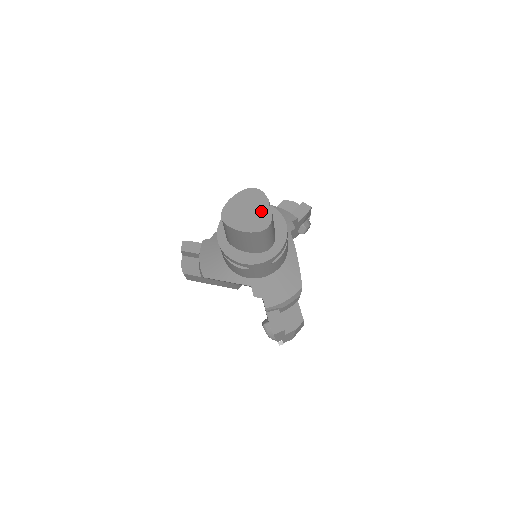
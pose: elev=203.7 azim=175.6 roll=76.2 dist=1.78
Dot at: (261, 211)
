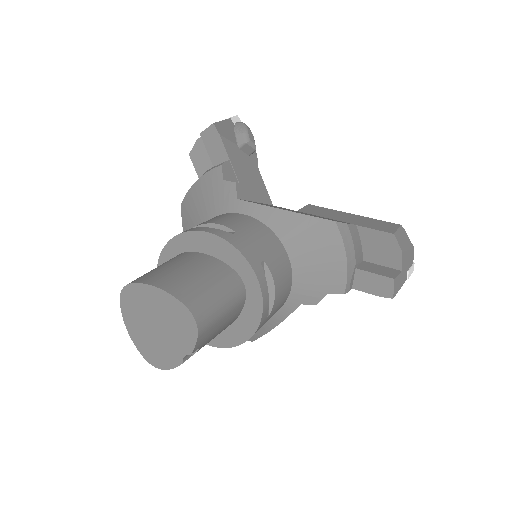
Dot at: (169, 348)
